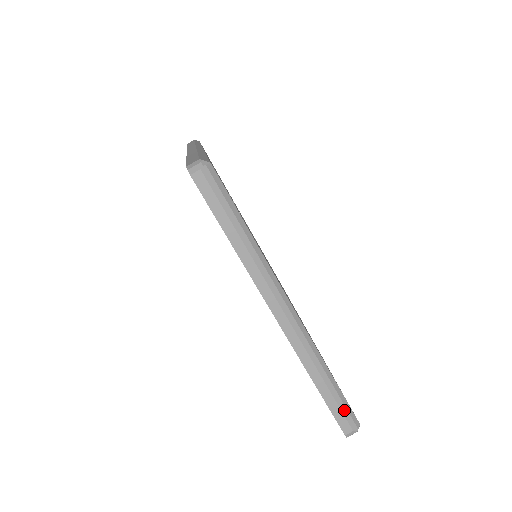
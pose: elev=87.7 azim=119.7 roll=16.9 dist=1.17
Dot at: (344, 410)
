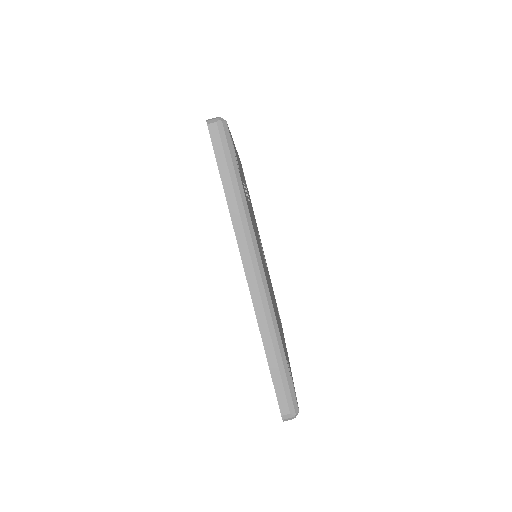
Dot at: (286, 387)
